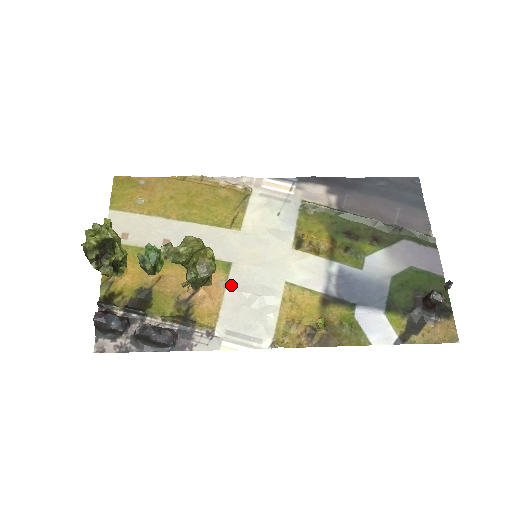
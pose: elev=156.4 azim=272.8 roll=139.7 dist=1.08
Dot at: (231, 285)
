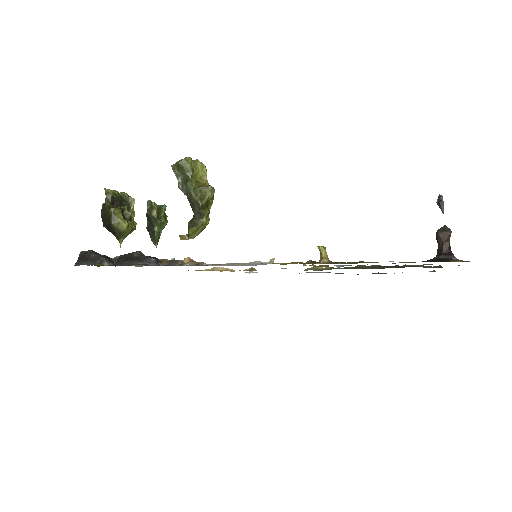
Dot at: occluded
